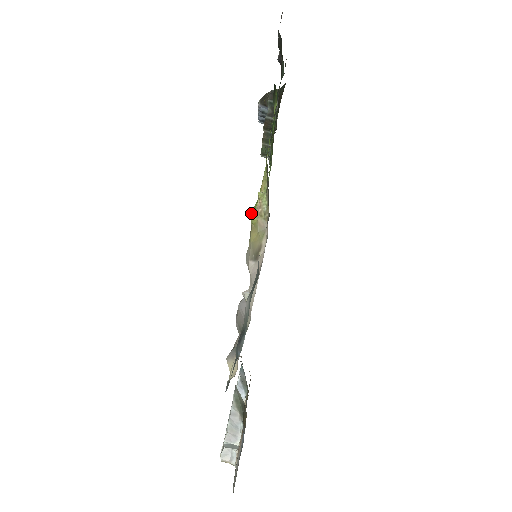
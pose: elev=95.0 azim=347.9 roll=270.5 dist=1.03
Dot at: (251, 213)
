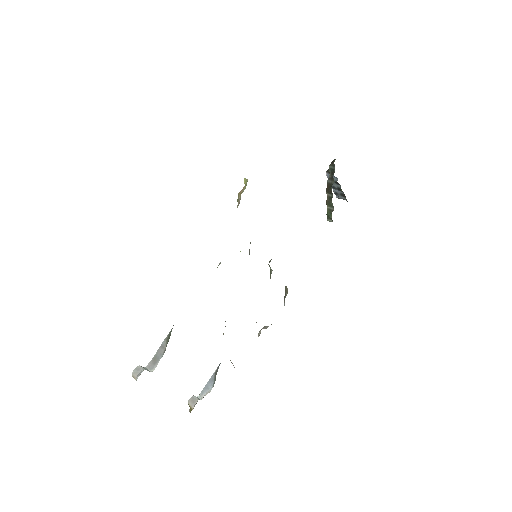
Dot at: occluded
